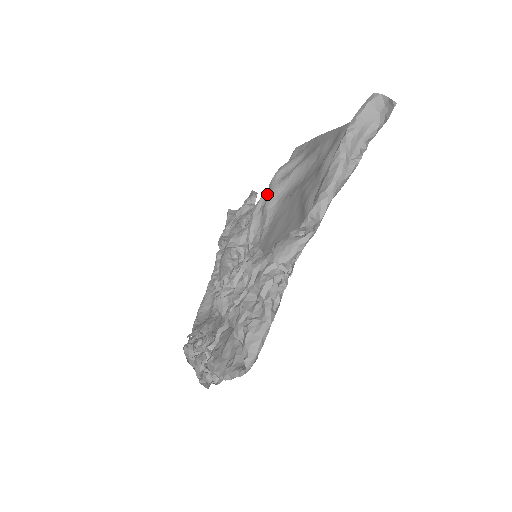
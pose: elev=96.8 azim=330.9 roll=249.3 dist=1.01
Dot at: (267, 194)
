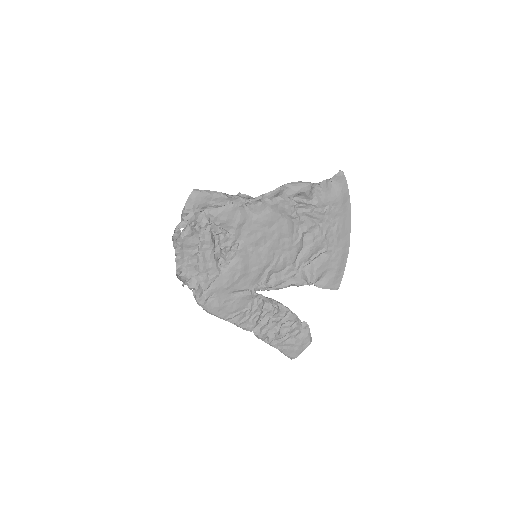
Dot at: occluded
